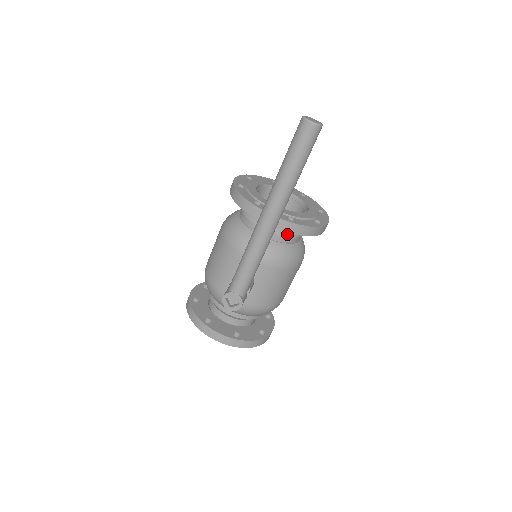
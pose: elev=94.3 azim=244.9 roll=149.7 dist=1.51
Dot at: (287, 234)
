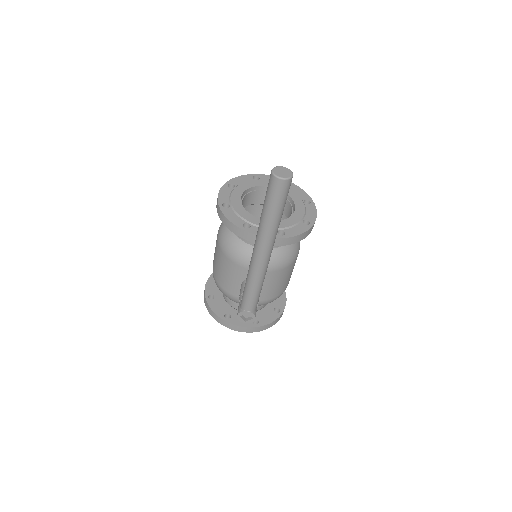
Dot at: occluded
